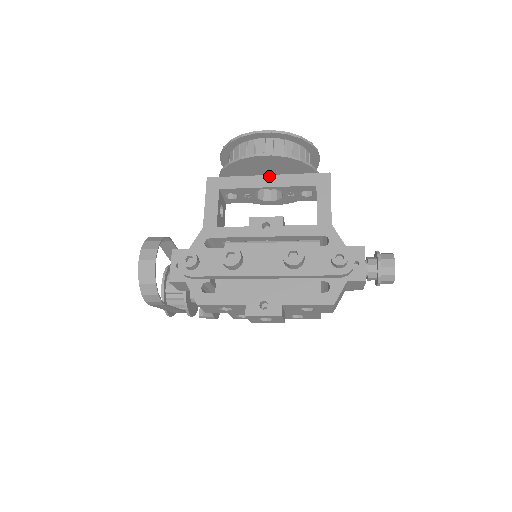
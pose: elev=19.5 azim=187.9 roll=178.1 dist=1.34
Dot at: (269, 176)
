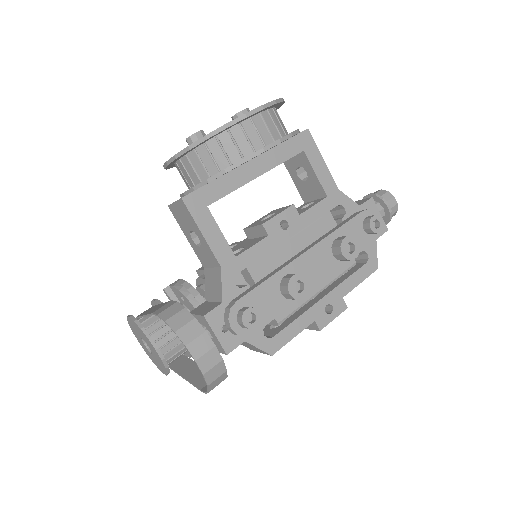
Dot at: (252, 161)
